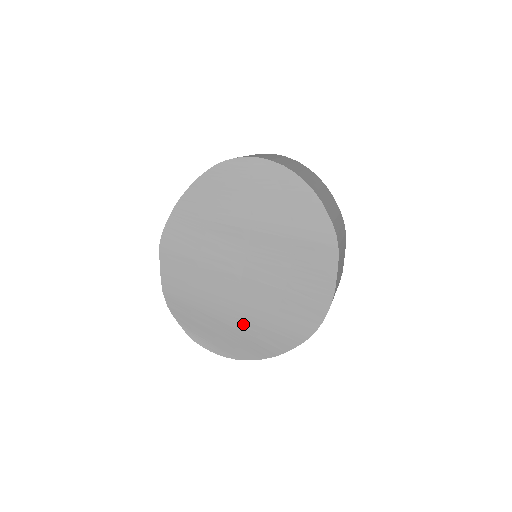
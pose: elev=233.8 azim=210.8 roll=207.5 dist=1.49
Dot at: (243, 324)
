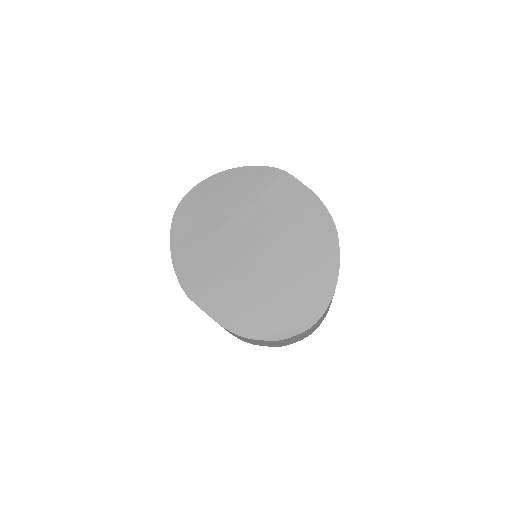
Dot at: (294, 279)
